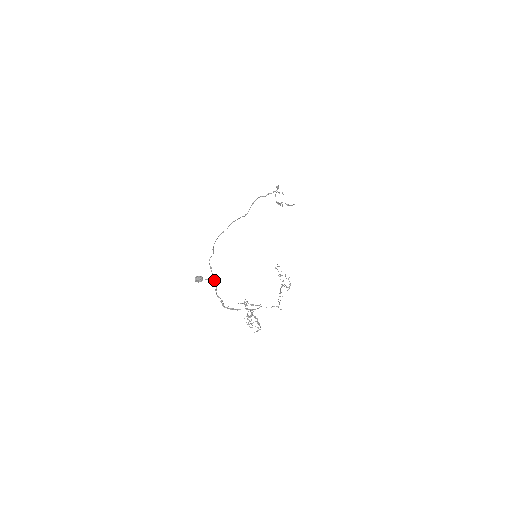
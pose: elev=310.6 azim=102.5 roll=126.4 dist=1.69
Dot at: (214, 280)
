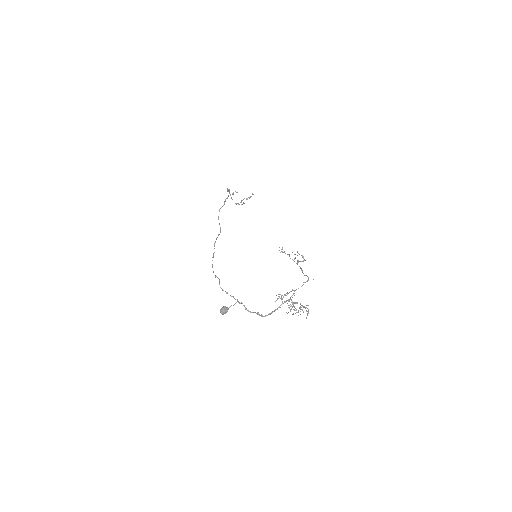
Dot at: occluded
